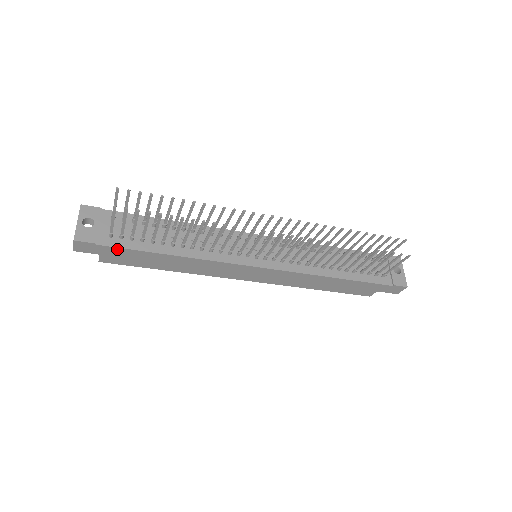
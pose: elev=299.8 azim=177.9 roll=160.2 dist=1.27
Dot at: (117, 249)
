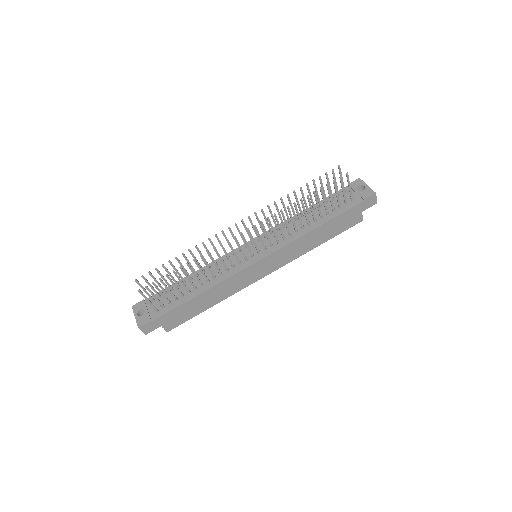
Dot at: (166, 315)
